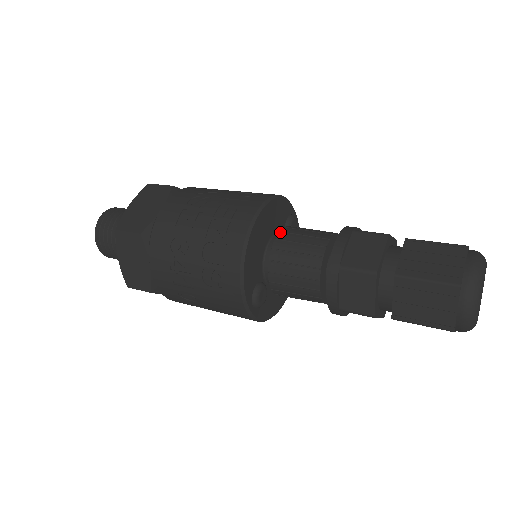
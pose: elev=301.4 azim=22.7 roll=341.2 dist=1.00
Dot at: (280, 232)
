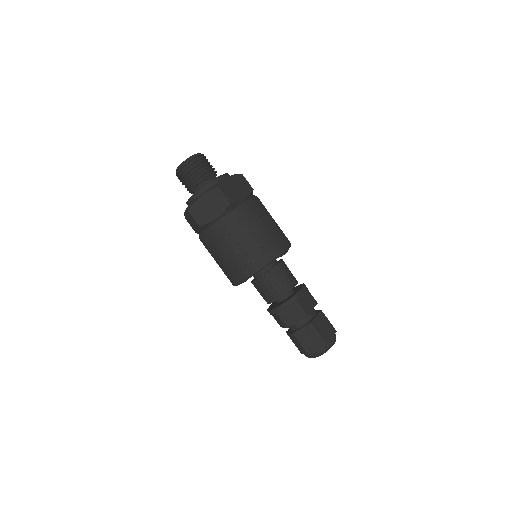
Dot at: (268, 272)
